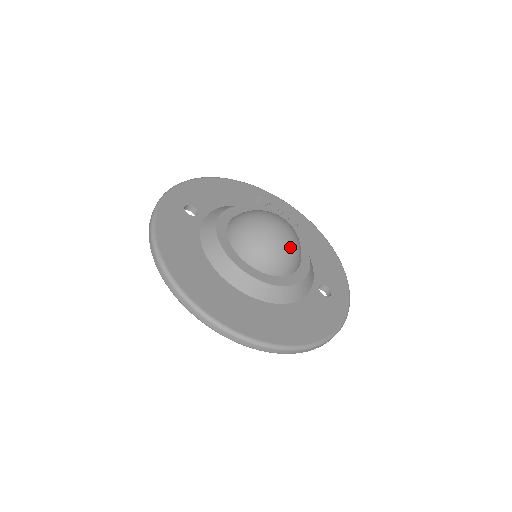
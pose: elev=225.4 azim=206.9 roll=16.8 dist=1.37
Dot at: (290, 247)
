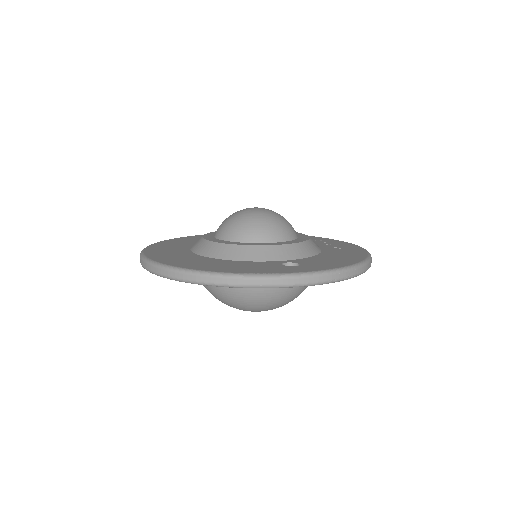
Dot at: (252, 217)
